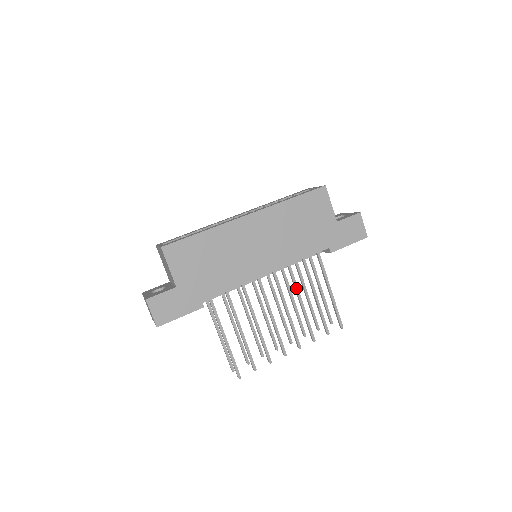
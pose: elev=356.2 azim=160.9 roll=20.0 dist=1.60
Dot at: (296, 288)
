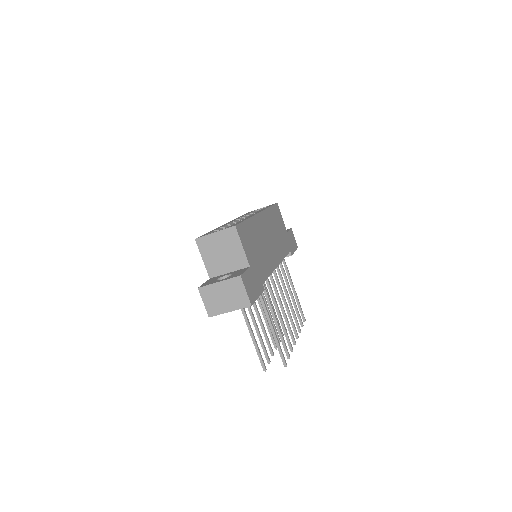
Dot at: (284, 284)
